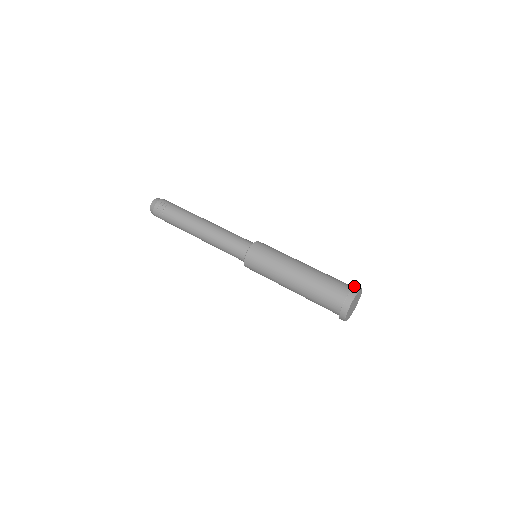
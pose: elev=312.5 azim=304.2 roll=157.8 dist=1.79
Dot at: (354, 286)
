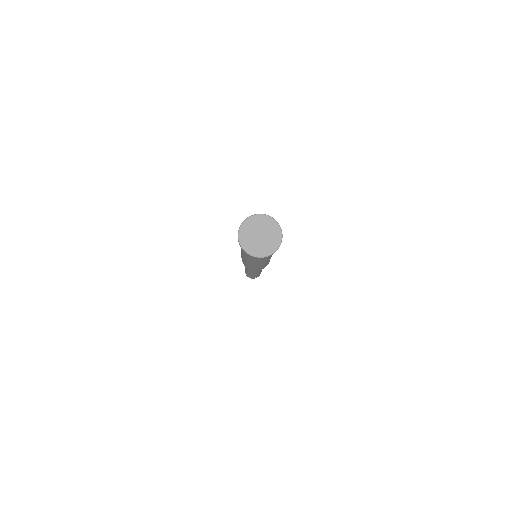
Dot at: occluded
